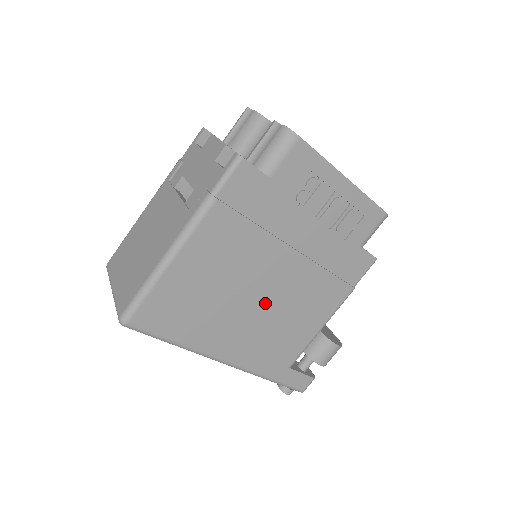
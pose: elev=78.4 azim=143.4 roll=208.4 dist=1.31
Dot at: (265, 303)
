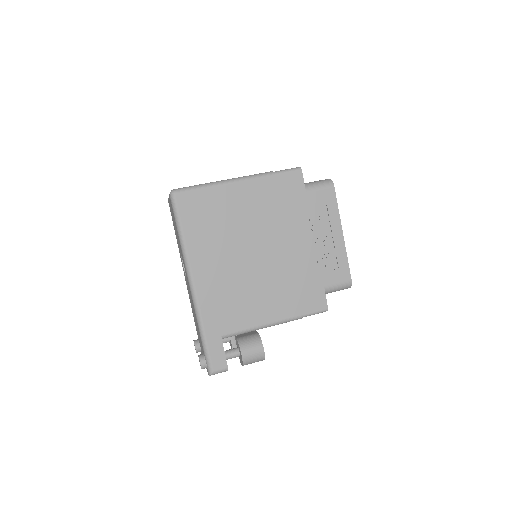
Dot at: (247, 265)
